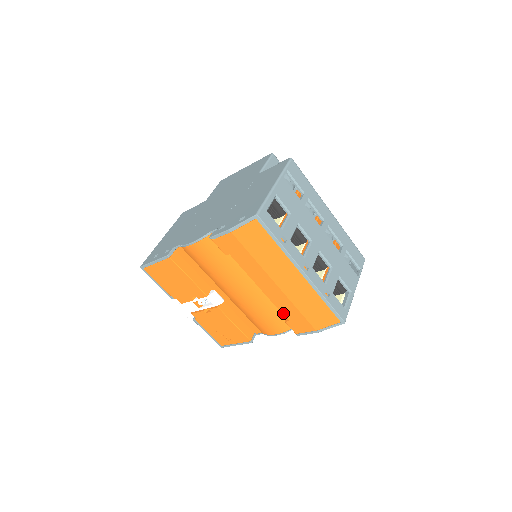
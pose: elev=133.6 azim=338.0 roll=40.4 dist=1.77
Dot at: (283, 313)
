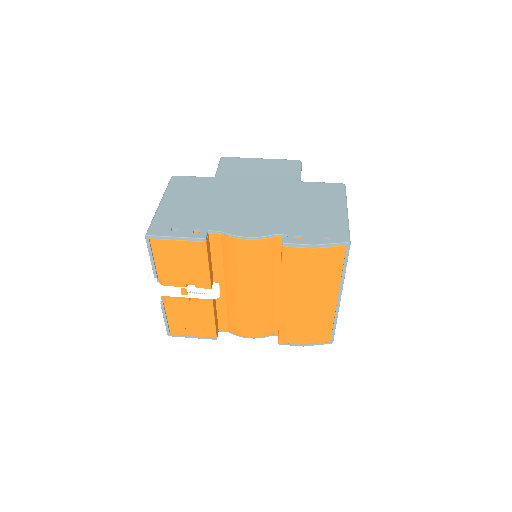
Dot at: (286, 324)
